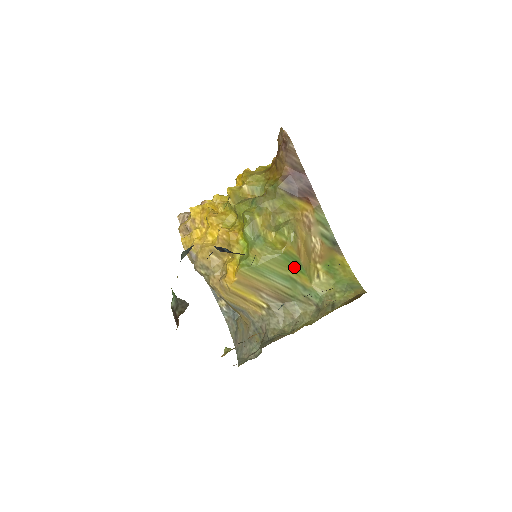
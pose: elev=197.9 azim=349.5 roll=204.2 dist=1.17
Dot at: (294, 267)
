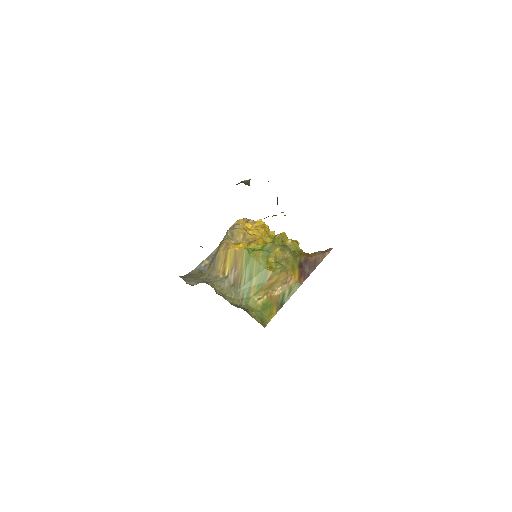
Dot at: (260, 280)
